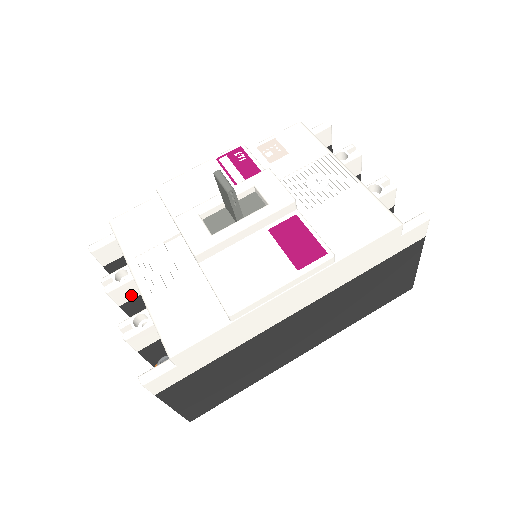
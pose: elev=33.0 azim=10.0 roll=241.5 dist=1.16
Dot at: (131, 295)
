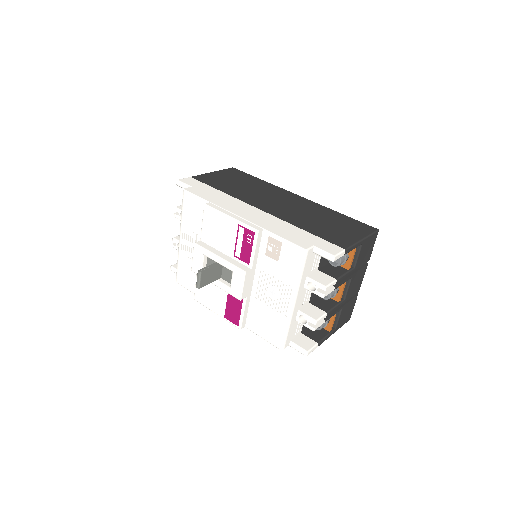
Dot at: occluded
